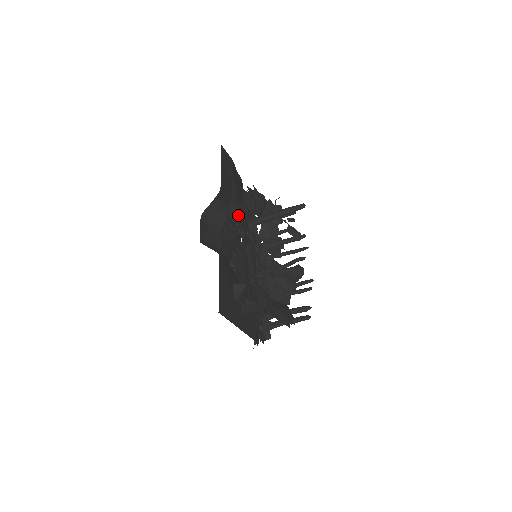
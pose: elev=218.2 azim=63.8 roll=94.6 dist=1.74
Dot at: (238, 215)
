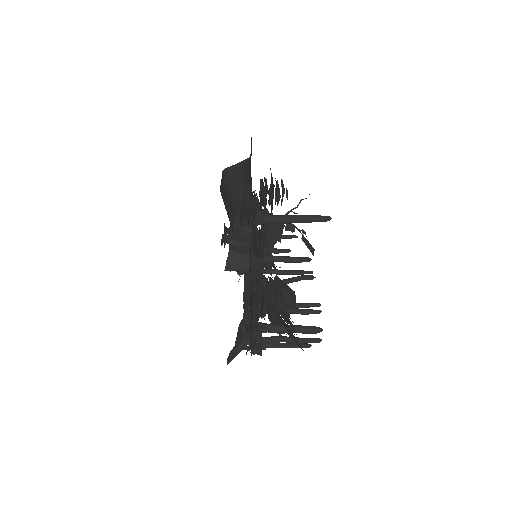
Dot at: (265, 190)
